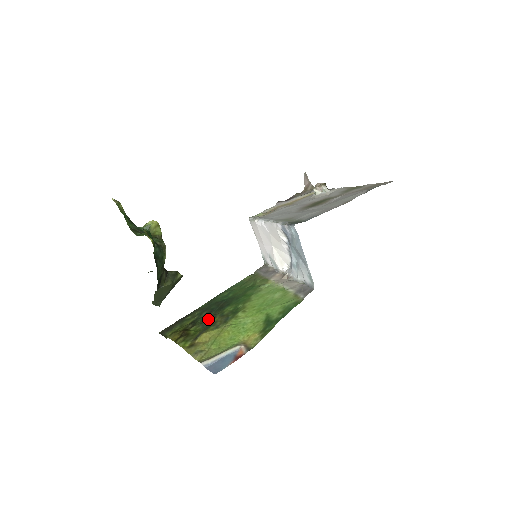
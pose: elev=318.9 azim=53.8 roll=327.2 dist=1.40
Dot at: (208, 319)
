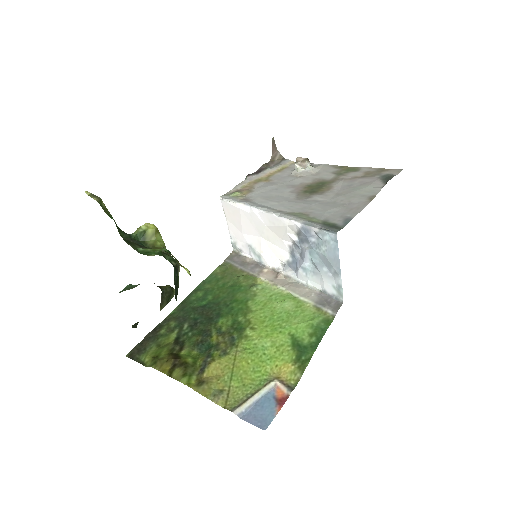
Dot at: (202, 338)
